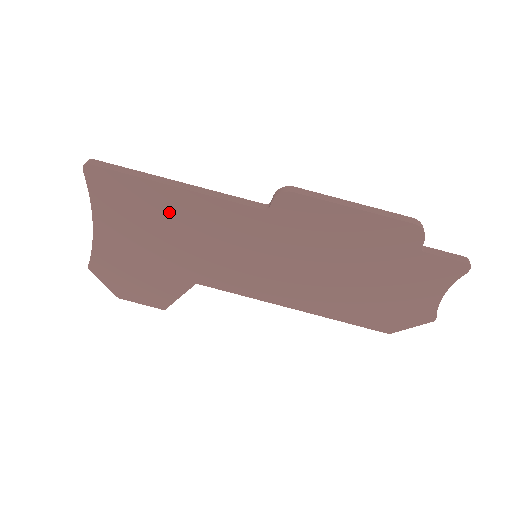
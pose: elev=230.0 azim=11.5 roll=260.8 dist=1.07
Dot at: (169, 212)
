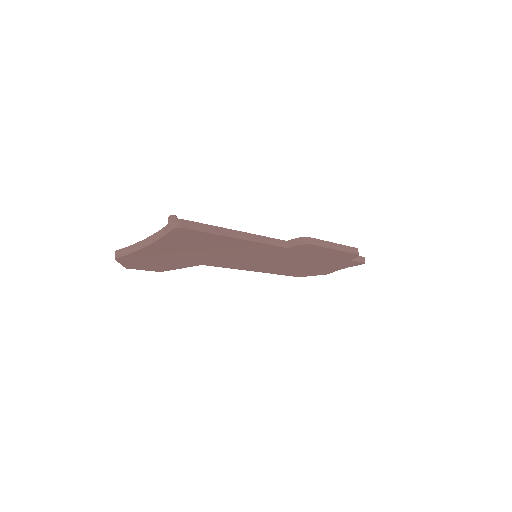
Dot at: (220, 245)
